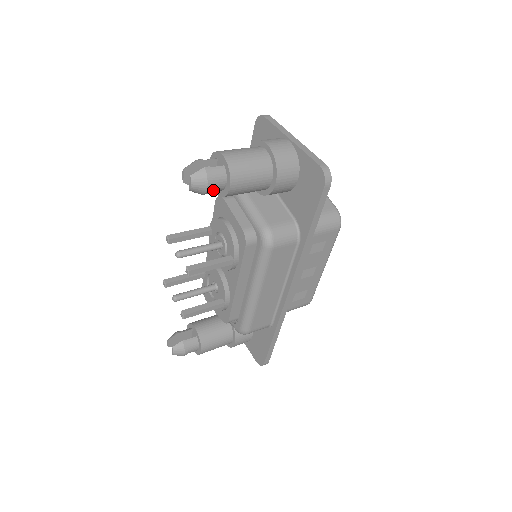
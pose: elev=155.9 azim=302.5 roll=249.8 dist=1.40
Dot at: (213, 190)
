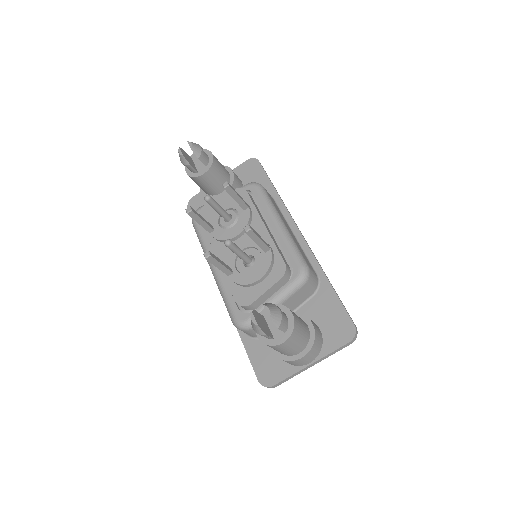
Dot at: (204, 156)
